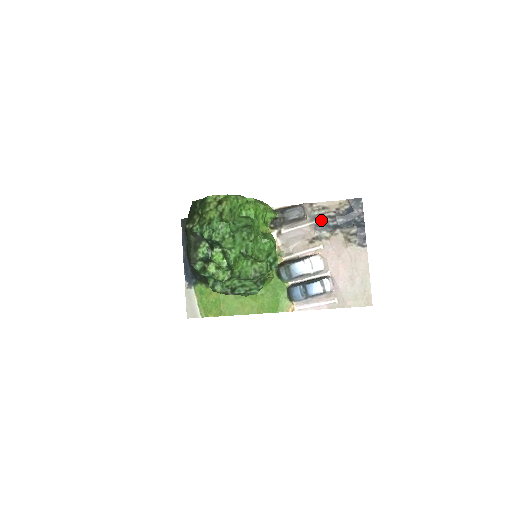
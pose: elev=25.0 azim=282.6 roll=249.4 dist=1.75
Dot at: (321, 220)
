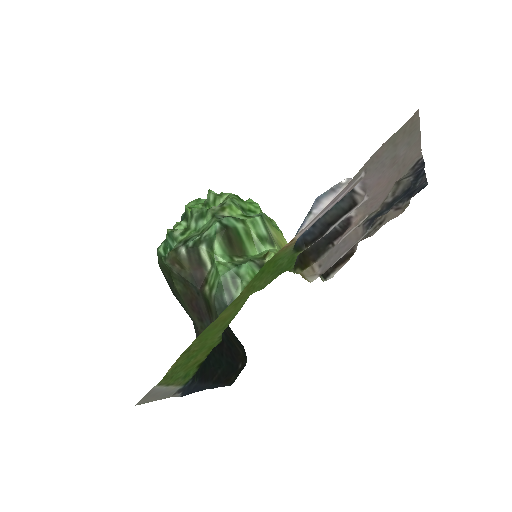
Dot at: (373, 222)
